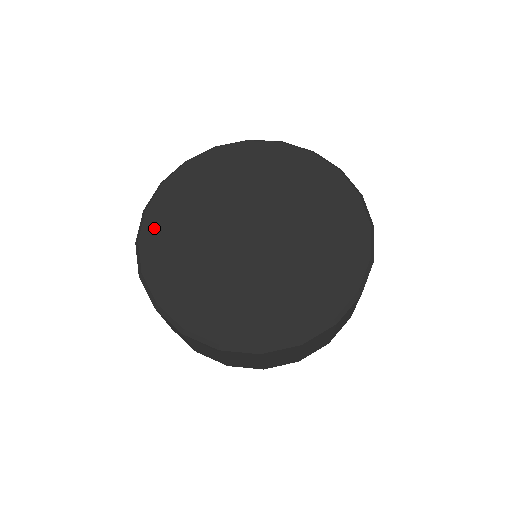
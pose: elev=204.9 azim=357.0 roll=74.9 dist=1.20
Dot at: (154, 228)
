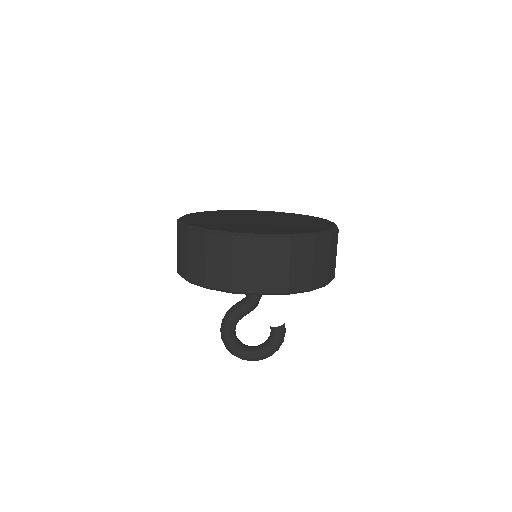
Dot at: (190, 219)
